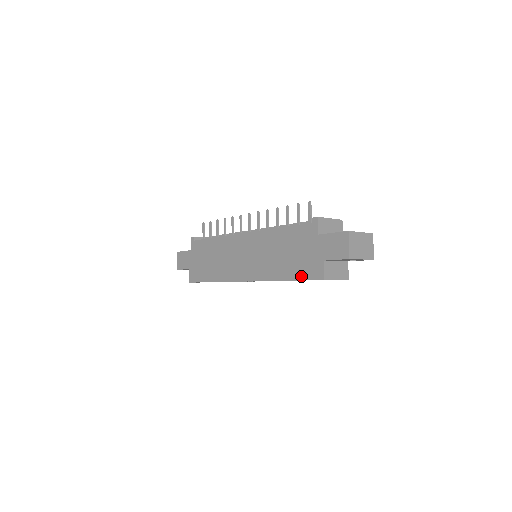
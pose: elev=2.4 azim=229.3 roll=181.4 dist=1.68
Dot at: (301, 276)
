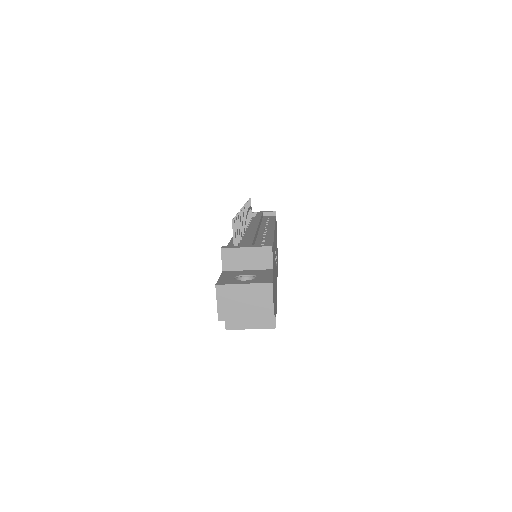
Dot at: occluded
